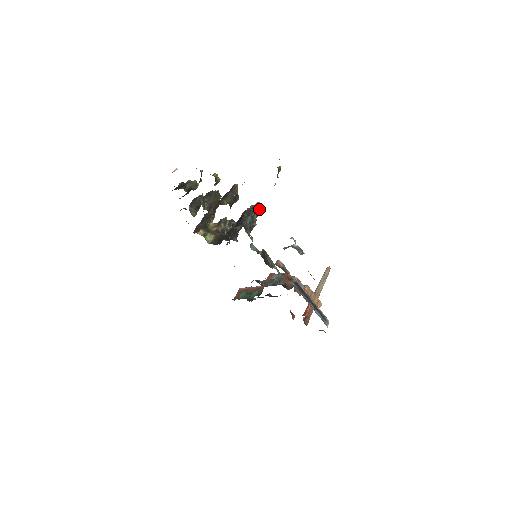
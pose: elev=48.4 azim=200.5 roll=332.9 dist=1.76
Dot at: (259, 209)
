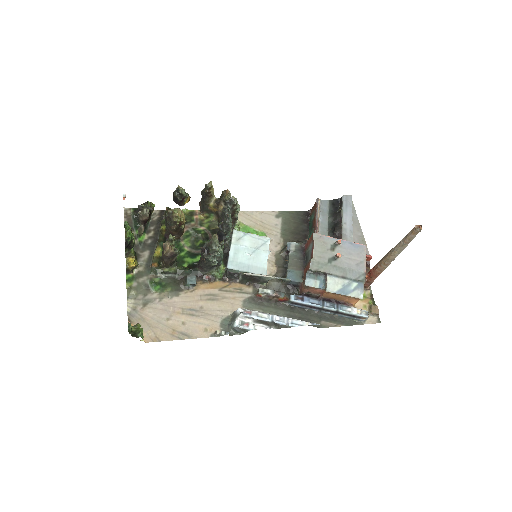
Dot at: (214, 249)
